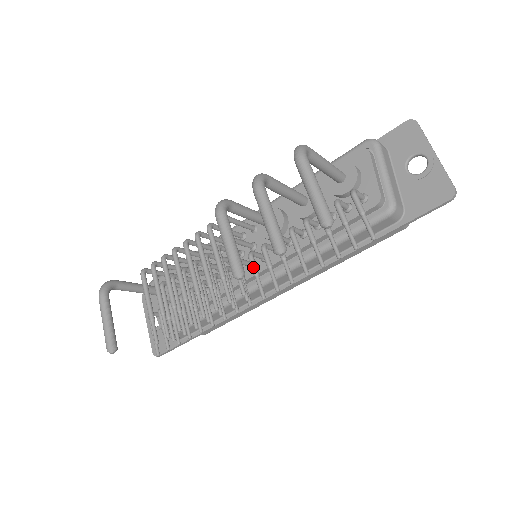
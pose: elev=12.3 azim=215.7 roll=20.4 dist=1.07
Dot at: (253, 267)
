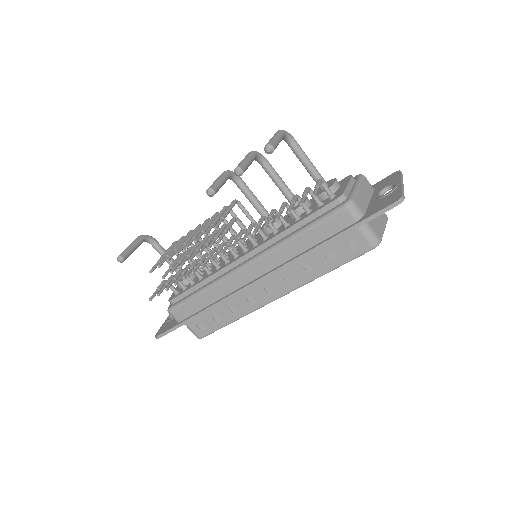
Dot at: (239, 234)
